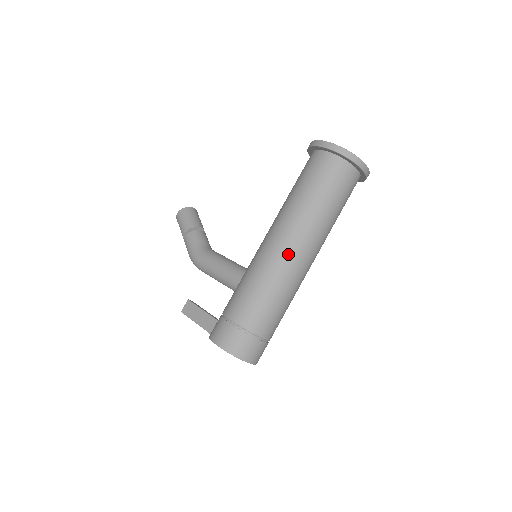
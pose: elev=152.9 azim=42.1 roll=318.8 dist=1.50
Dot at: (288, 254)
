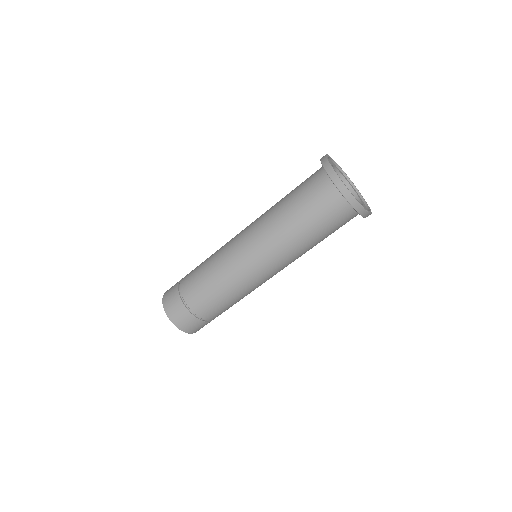
Dot at: (238, 241)
